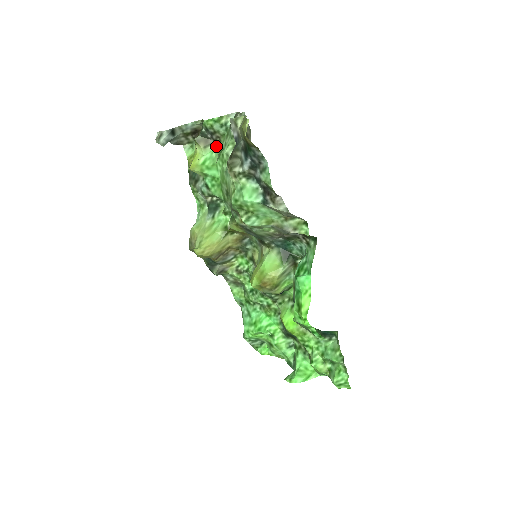
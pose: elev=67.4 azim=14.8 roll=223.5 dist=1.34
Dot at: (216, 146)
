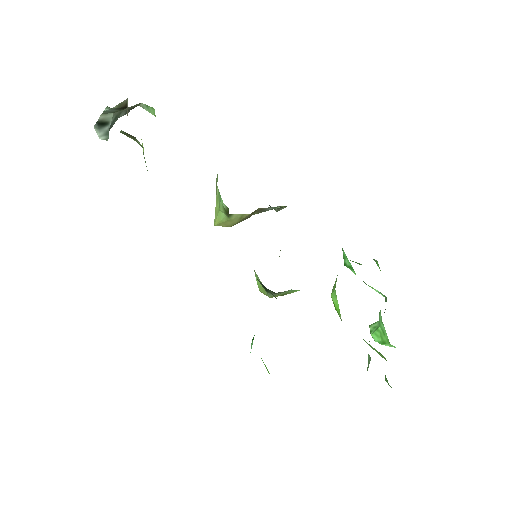
Dot at: occluded
